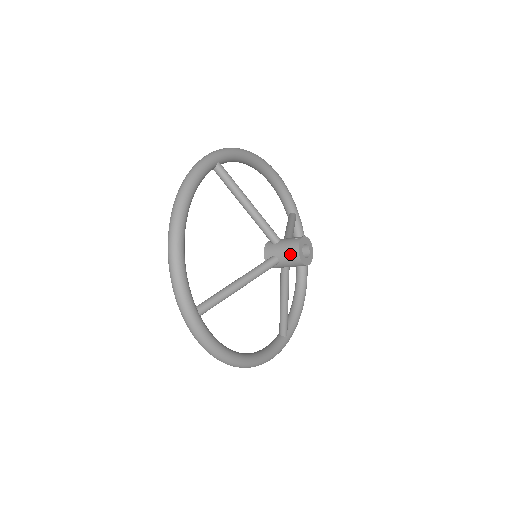
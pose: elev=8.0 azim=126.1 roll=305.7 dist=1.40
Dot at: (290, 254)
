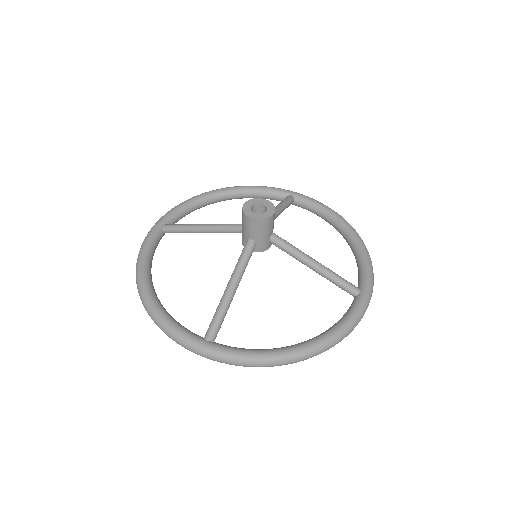
Dot at: occluded
